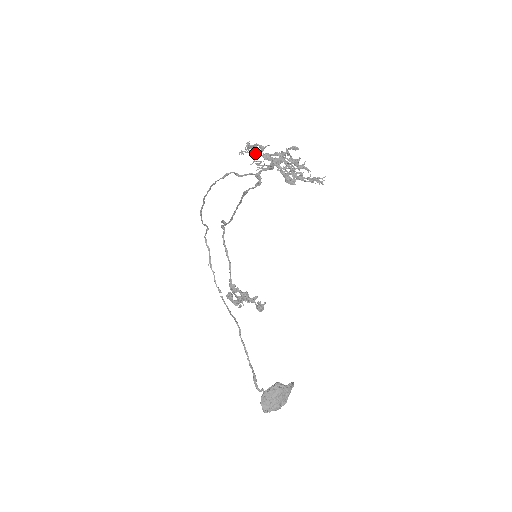
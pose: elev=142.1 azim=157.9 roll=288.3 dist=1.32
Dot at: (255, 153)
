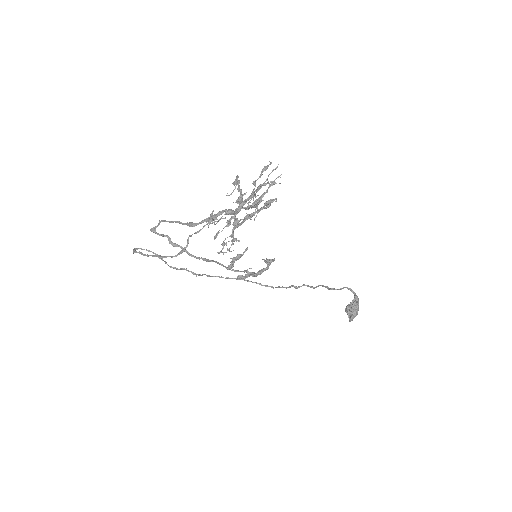
Dot at: occluded
